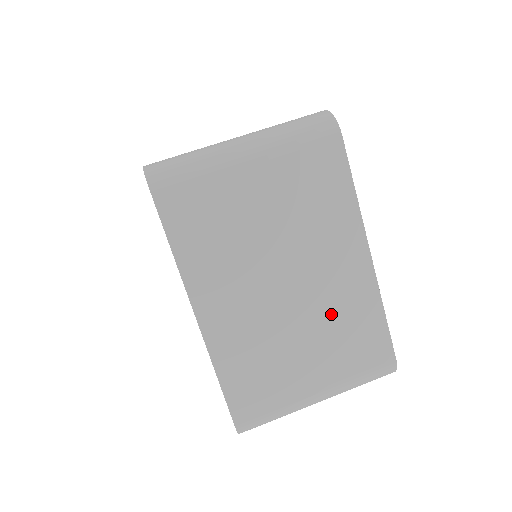
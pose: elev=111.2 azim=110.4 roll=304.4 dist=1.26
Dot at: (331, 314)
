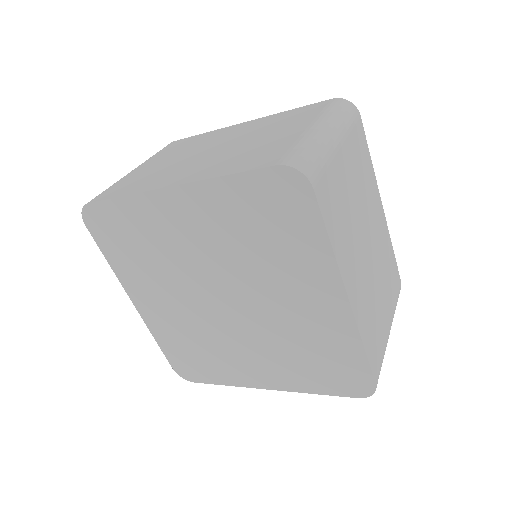
Dot at: (258, 130)
